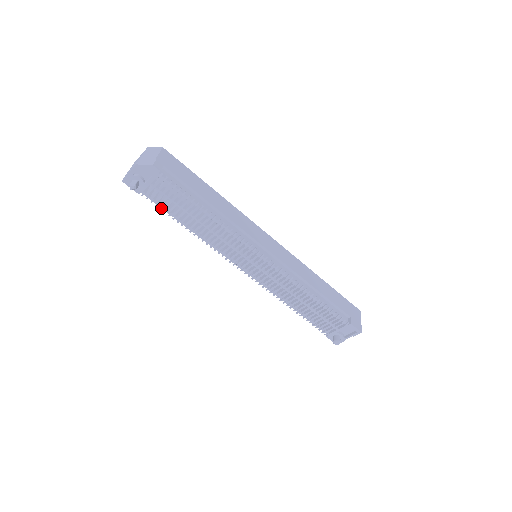
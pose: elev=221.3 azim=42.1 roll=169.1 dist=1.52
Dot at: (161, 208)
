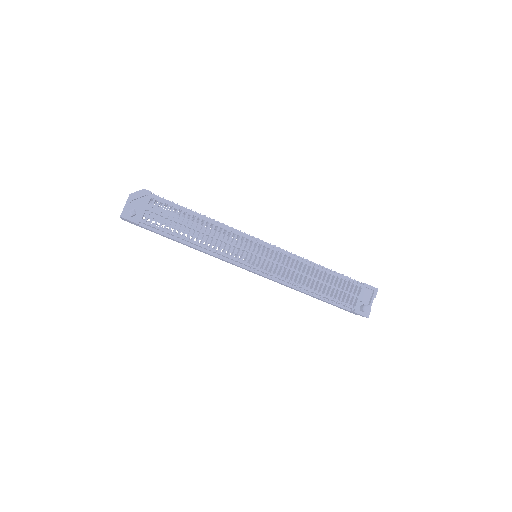
Dot at: (161, 230)
